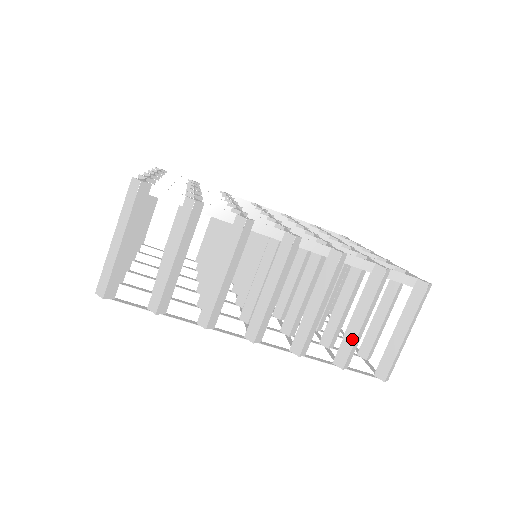
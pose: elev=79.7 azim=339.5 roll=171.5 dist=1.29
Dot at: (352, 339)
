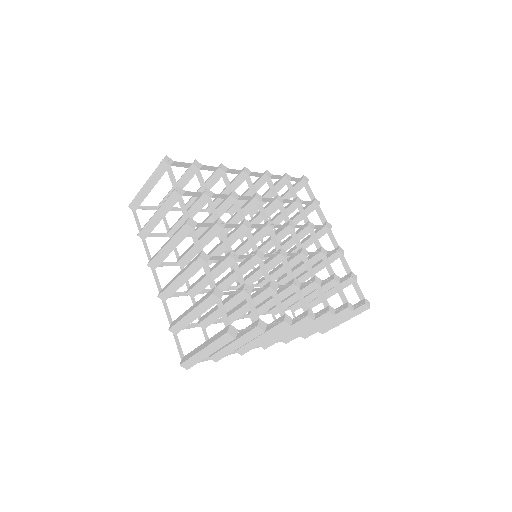
Dot at: (316, 331)
